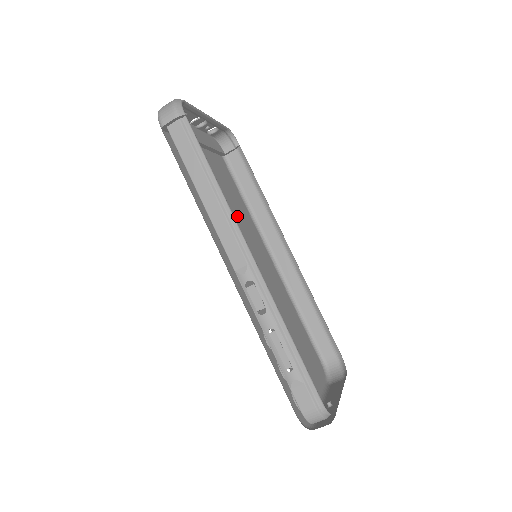
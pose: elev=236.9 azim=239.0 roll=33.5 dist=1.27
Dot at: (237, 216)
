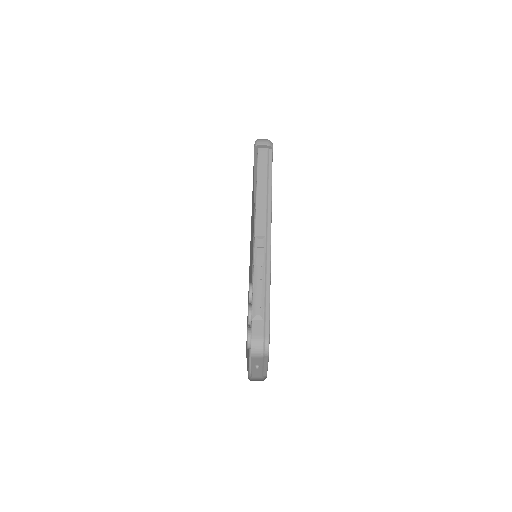
Dot at: occluded
